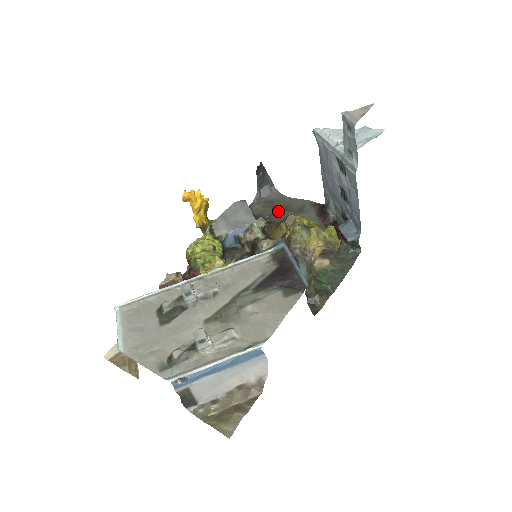
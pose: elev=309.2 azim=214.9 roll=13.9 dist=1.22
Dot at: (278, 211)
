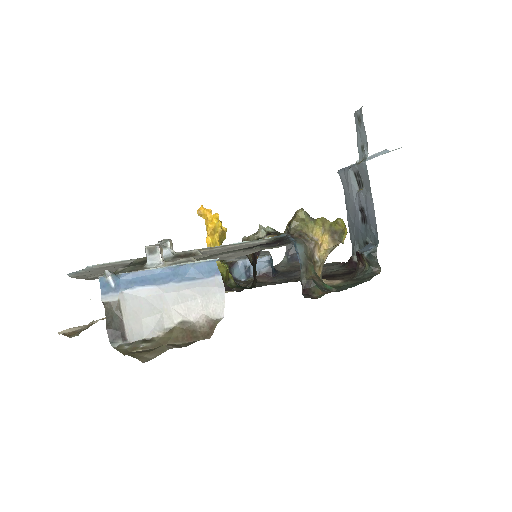
Dot at: occluded
